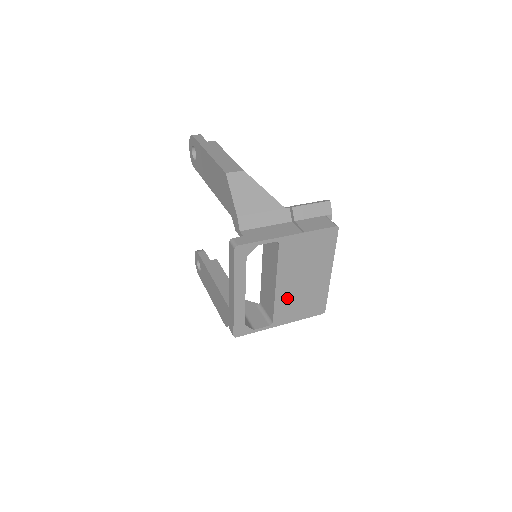
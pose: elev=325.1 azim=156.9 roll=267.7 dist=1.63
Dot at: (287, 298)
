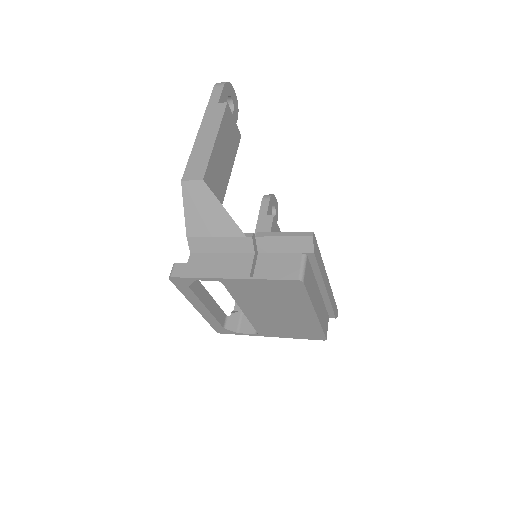
Dot at: (264, 321)
